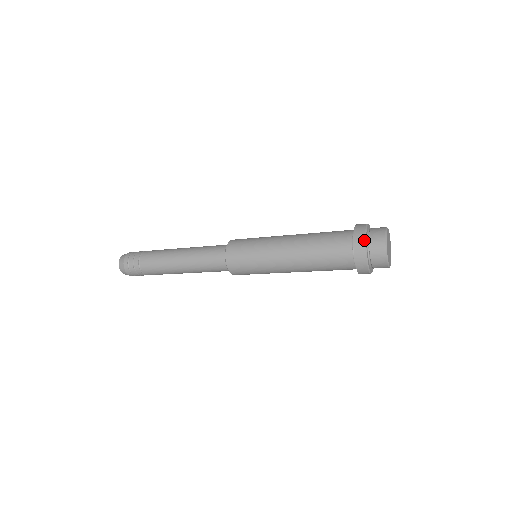
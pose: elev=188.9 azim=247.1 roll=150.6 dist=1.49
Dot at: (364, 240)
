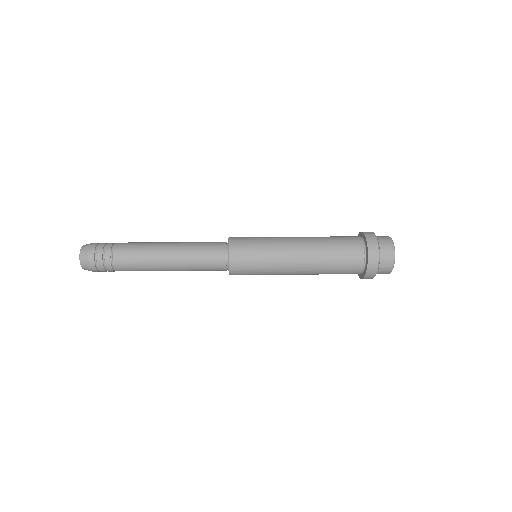
Dot at: (377, 246)
